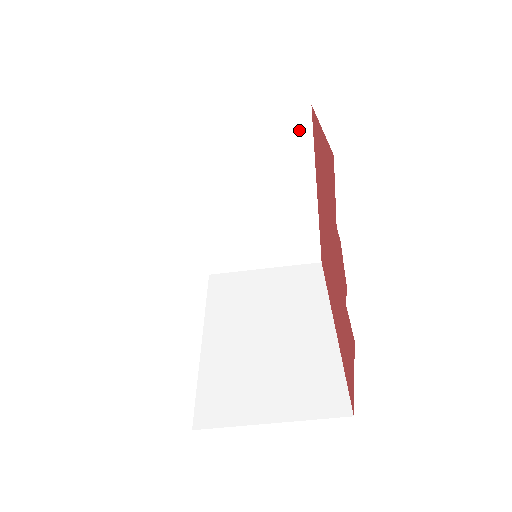
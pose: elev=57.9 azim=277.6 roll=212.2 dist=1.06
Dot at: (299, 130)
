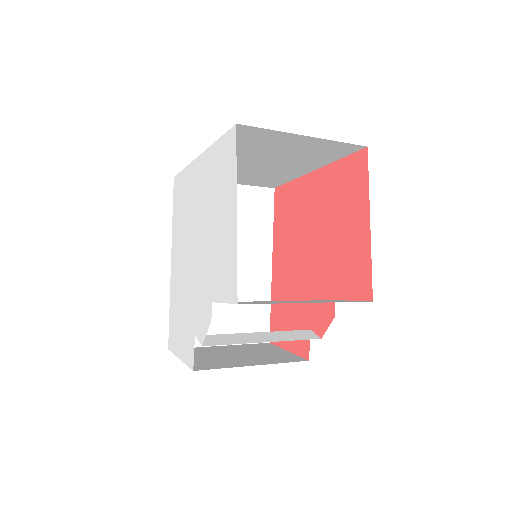
Dot at: (341, 152)
